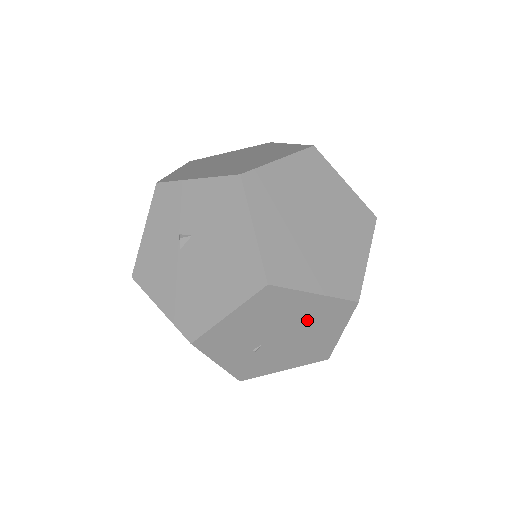
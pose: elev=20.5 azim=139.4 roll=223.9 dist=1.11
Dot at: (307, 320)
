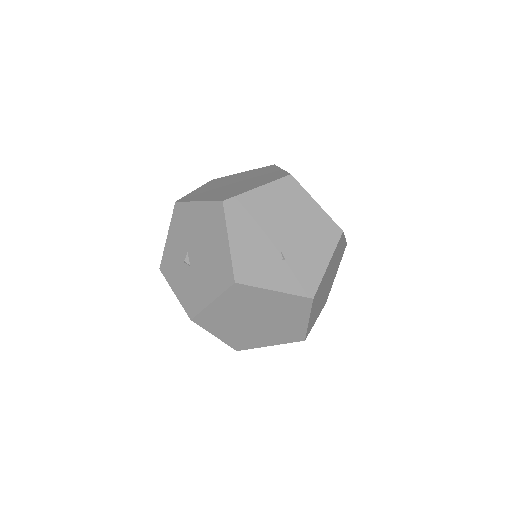
Dot at: (280, 210)
